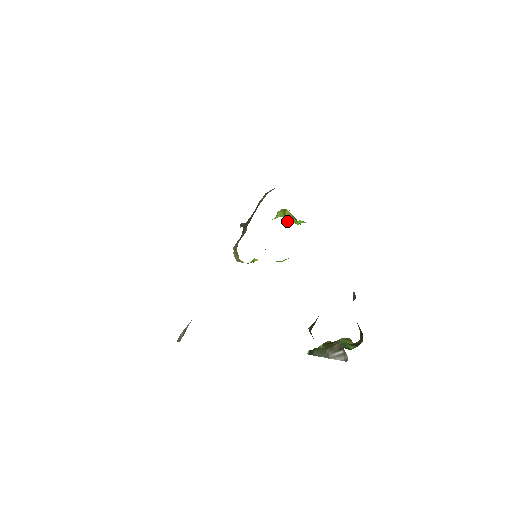
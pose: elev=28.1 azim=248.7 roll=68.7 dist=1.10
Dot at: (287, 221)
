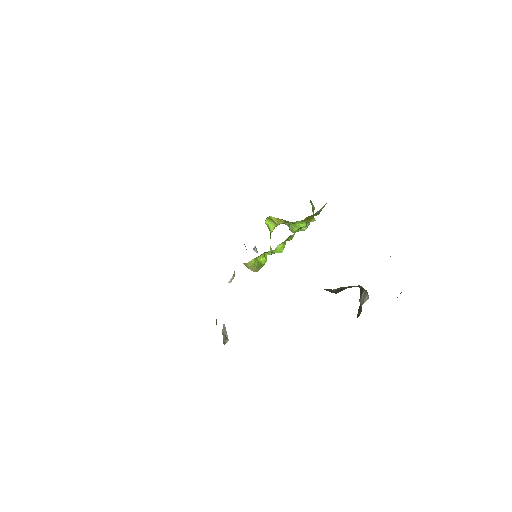
Dot at: (292, 231)
